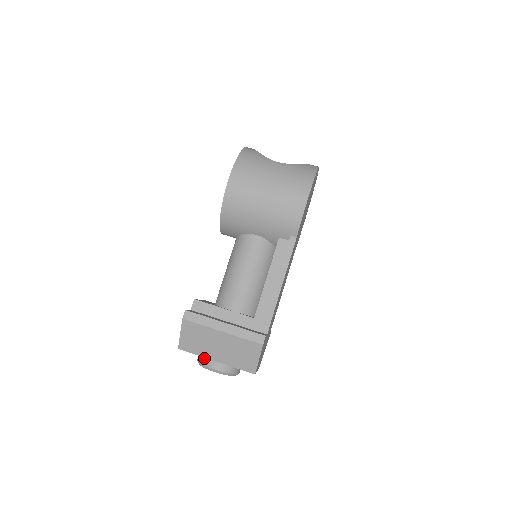
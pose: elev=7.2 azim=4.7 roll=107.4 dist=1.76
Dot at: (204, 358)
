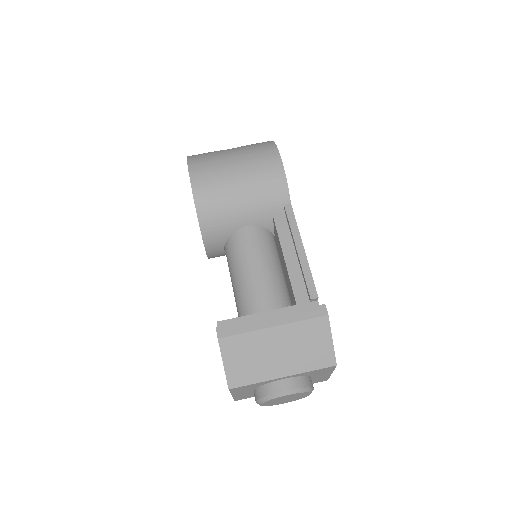
Dot at: (265, 387)
